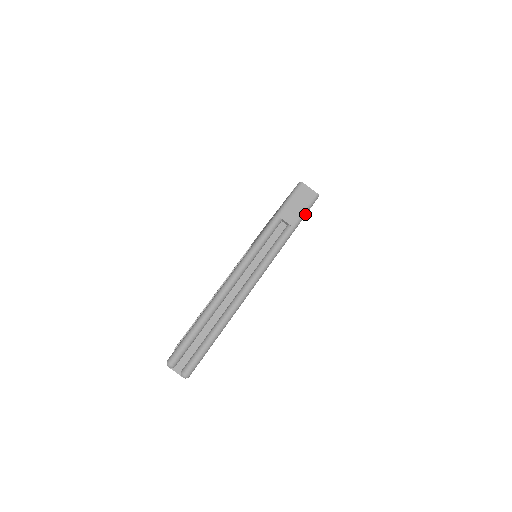
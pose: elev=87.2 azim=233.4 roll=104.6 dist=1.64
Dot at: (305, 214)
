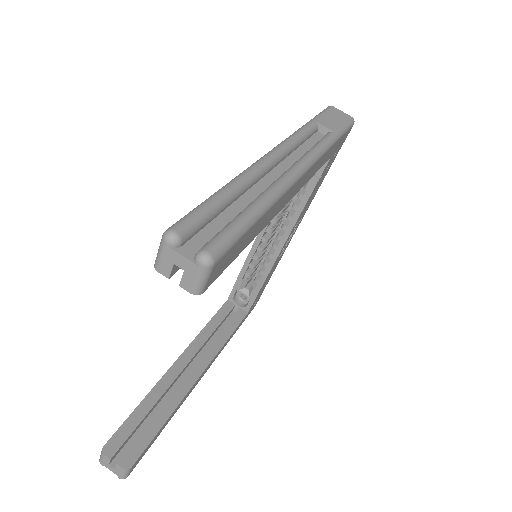
Dot at: (345, 130)
